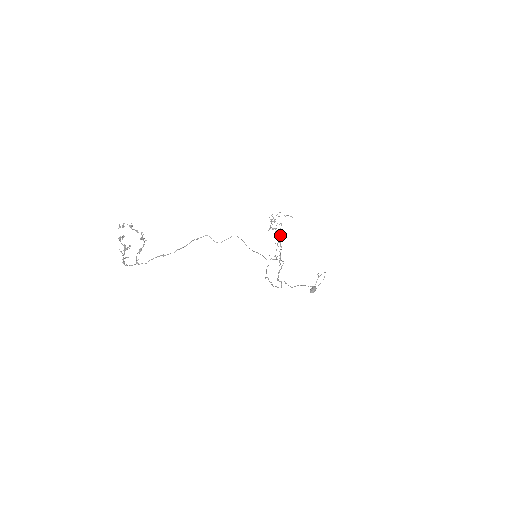
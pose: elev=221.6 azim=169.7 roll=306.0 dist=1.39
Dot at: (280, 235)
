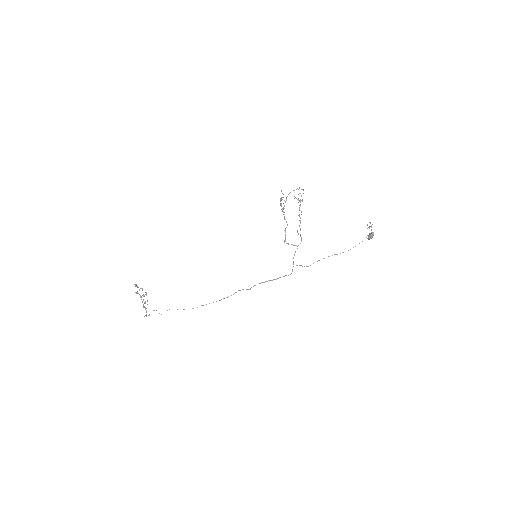
Dot at: (286, 221)
